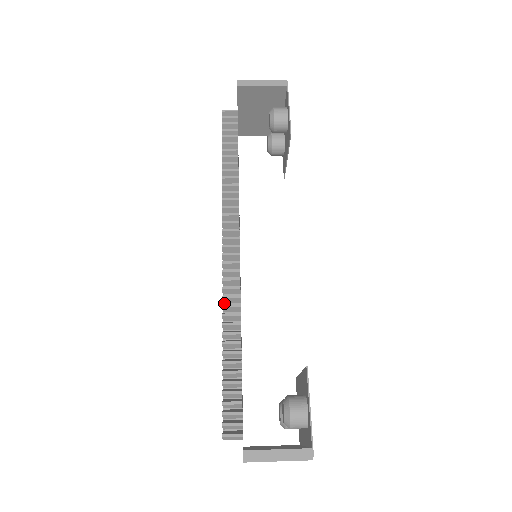
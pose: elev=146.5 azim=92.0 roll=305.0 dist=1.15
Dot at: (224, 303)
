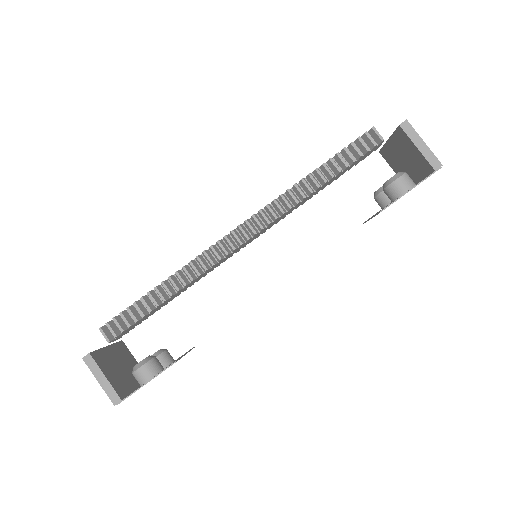
Dot at: (196, 260)
